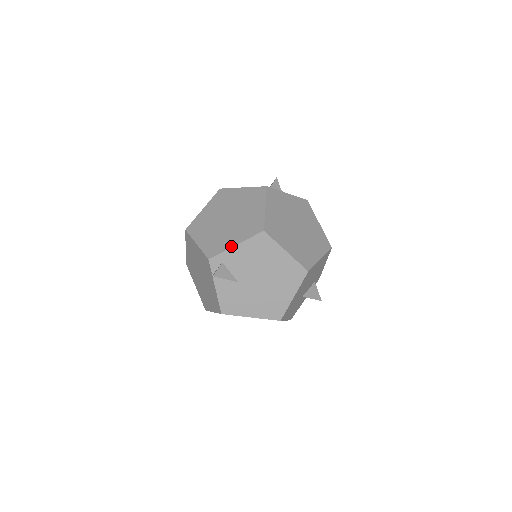
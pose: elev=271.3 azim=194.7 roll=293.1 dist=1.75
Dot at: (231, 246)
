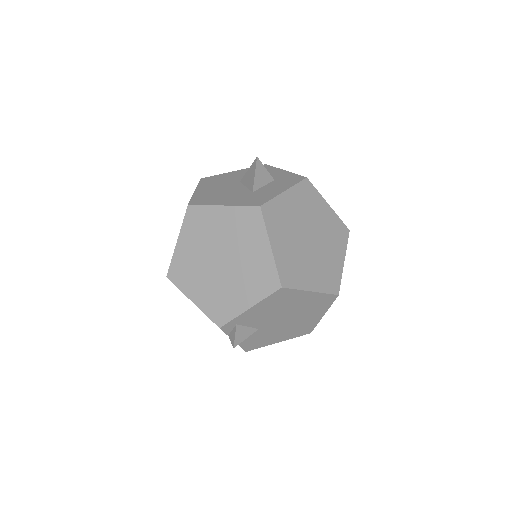
Dot at: (243, 310)
